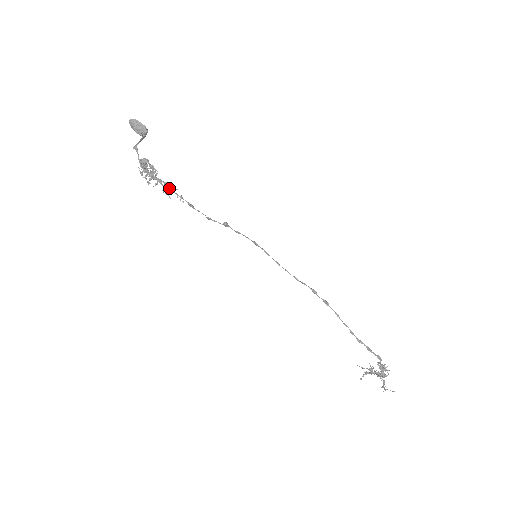
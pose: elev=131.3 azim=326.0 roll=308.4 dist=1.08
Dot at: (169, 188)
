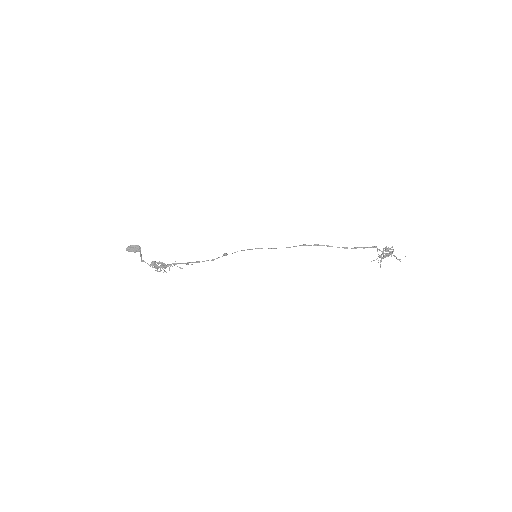
Dot at: occluded
